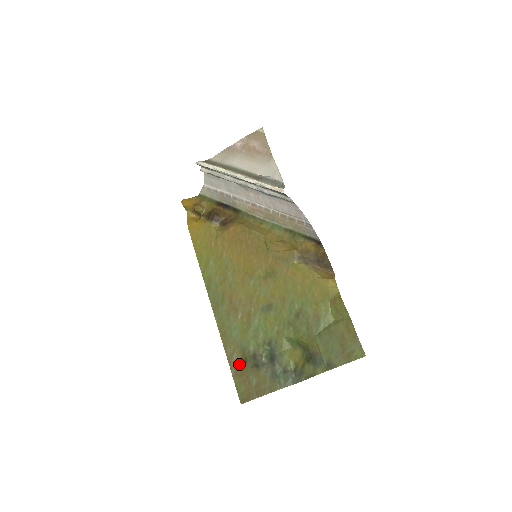
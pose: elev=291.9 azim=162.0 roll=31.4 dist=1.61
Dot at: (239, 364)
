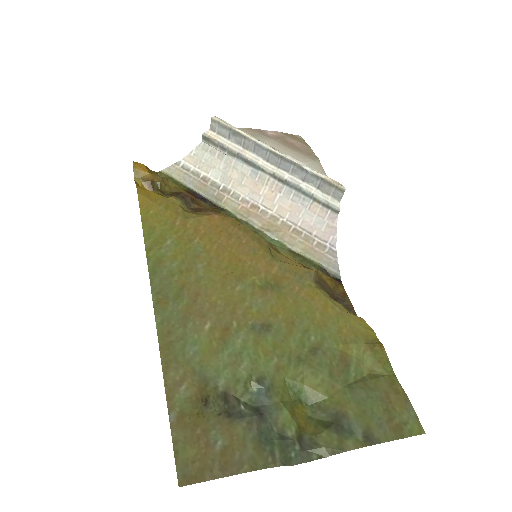
Dot at: (190, 404)
